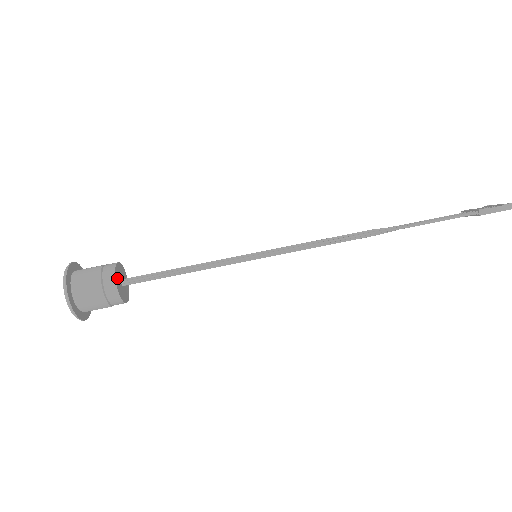
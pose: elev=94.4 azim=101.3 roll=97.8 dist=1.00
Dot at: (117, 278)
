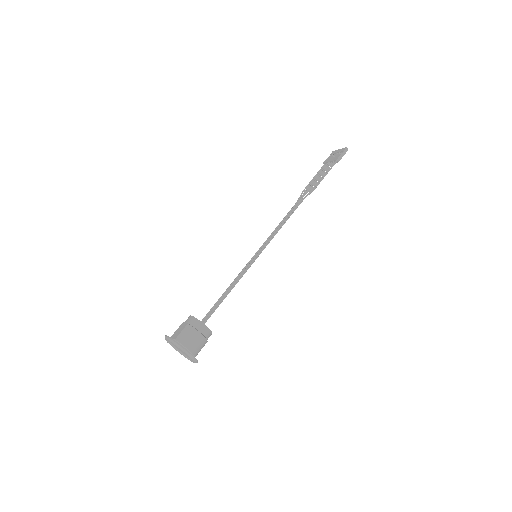
Dot at: (202, 323)
